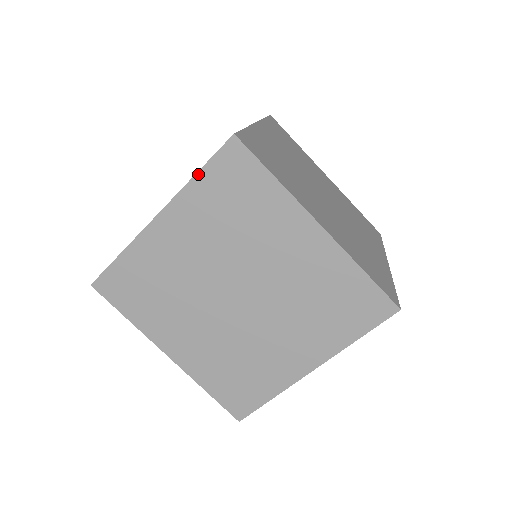
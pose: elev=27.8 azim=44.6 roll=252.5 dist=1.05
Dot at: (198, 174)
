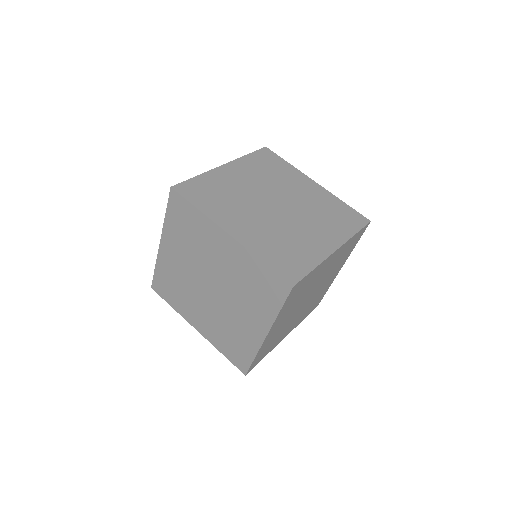
Dot at: (166, 214)
